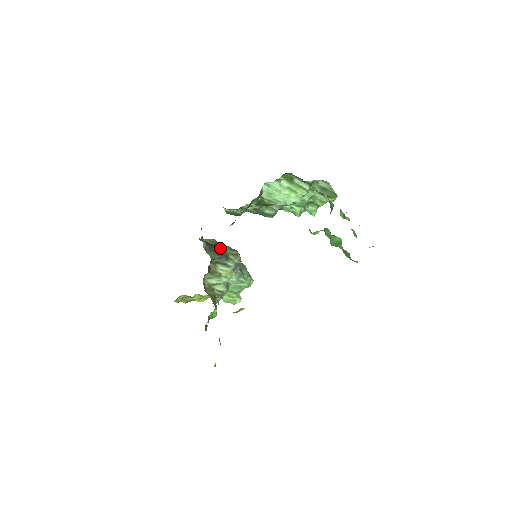
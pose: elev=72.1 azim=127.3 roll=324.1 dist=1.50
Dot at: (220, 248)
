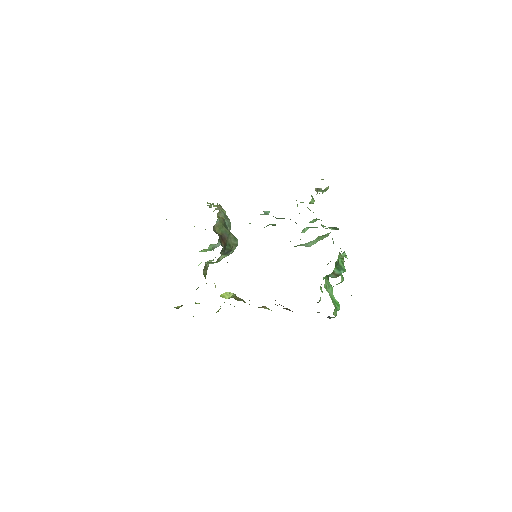
Dot at: (228, 241)
